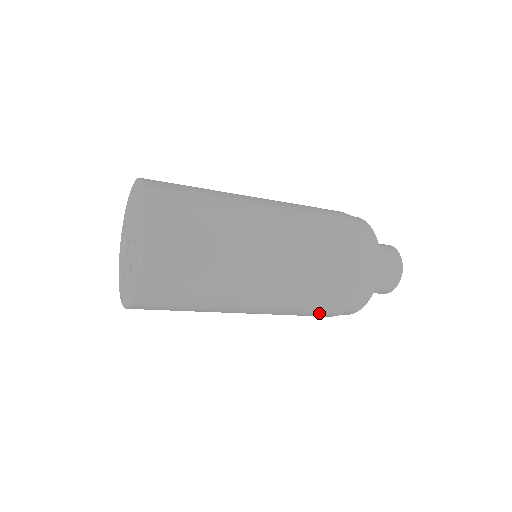
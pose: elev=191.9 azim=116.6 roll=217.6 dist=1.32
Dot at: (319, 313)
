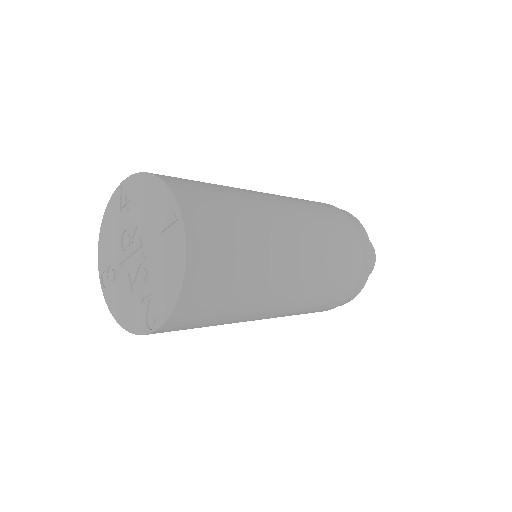
Dot at: occluded
